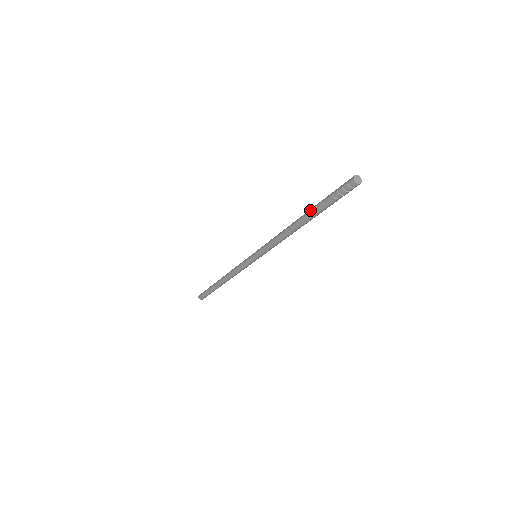
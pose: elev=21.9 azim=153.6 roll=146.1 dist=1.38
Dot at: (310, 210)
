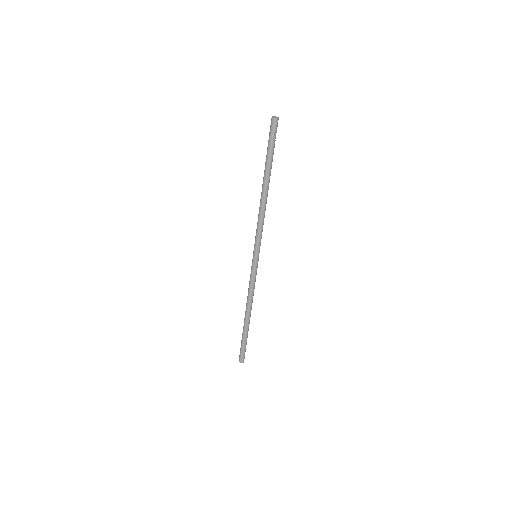
Dot at: occluded
